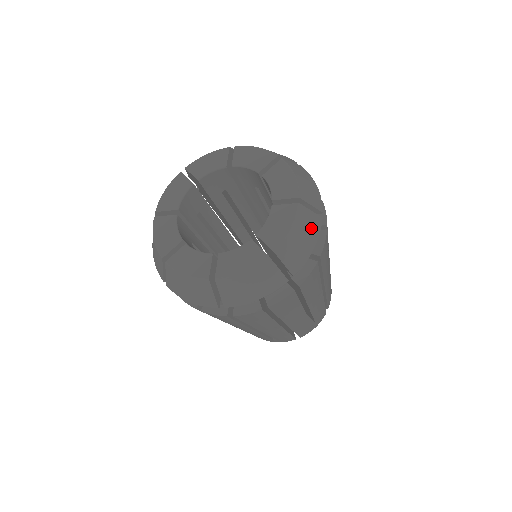
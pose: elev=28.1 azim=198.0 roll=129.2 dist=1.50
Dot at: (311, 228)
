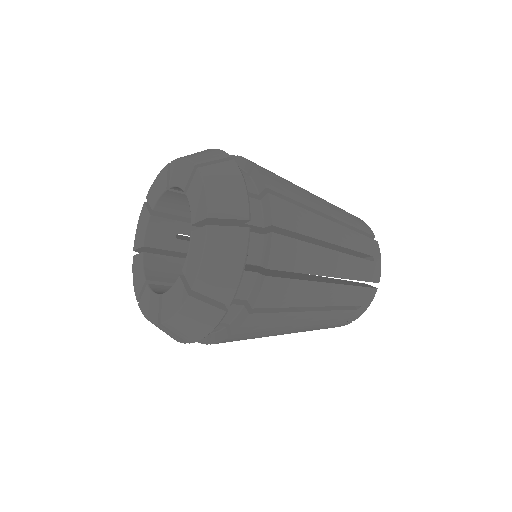
Dot at: (204, 319)
